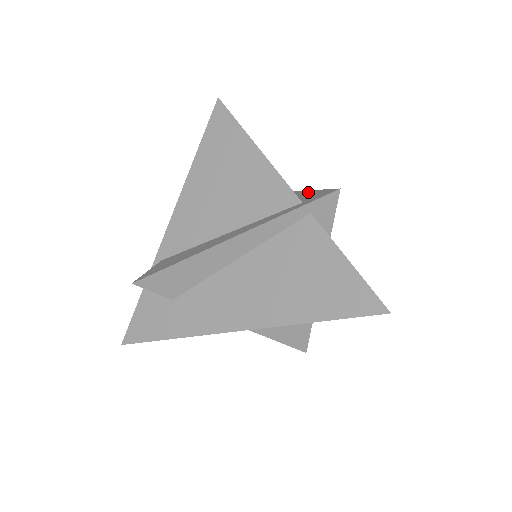
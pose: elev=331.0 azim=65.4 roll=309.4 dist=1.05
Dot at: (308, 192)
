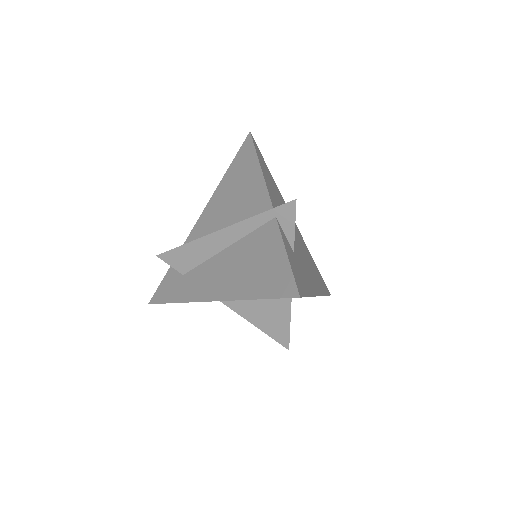
Dot at: occluded
